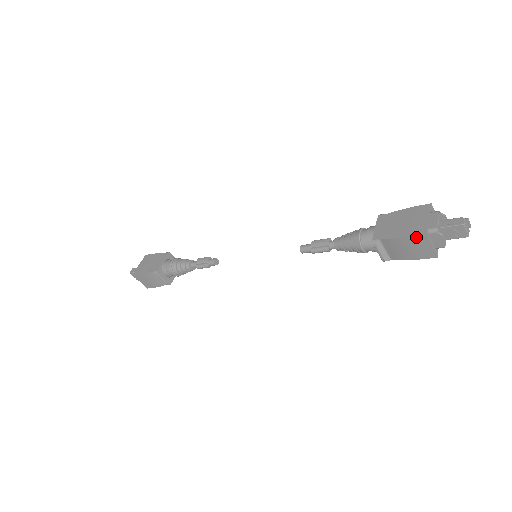
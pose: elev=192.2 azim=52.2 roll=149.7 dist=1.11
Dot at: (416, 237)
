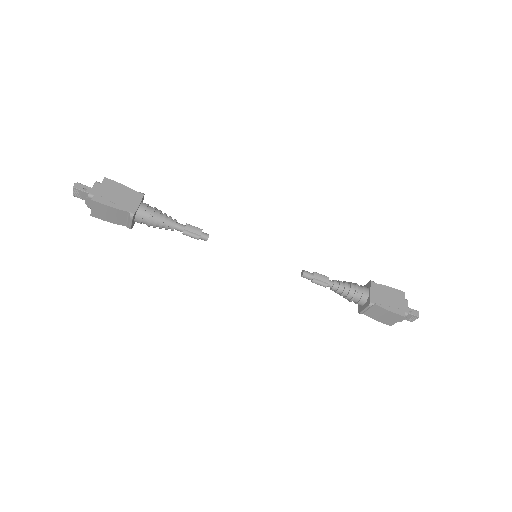
Dot at: (398, 315)
